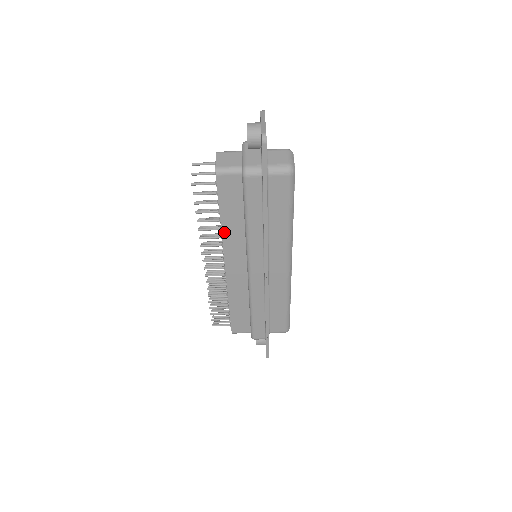
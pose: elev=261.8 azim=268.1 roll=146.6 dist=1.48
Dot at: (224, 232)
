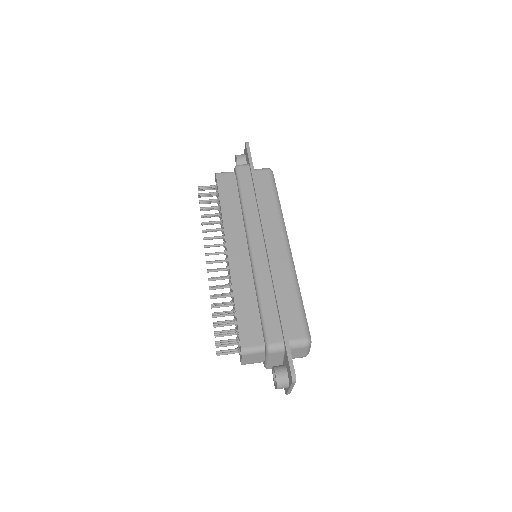
Dot at: (224, 217)
